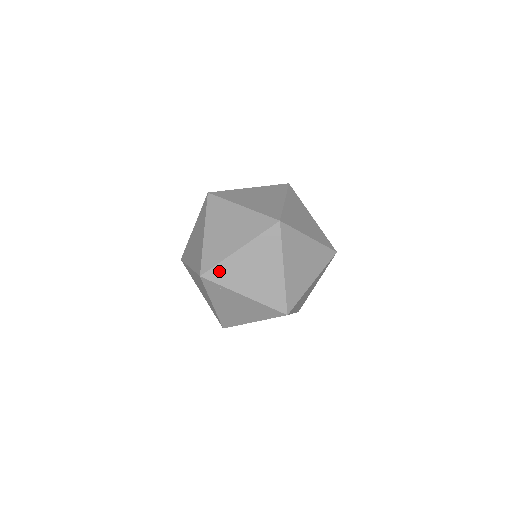
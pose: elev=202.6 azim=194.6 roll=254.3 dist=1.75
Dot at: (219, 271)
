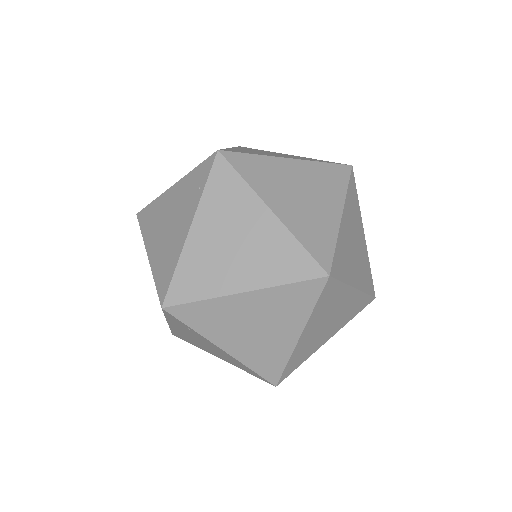
Dot at: (292, 365)
